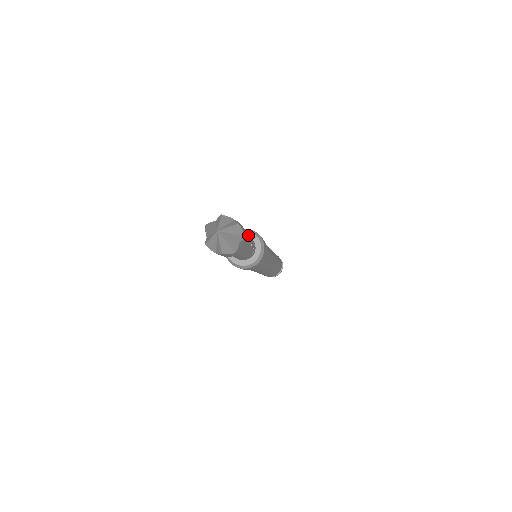
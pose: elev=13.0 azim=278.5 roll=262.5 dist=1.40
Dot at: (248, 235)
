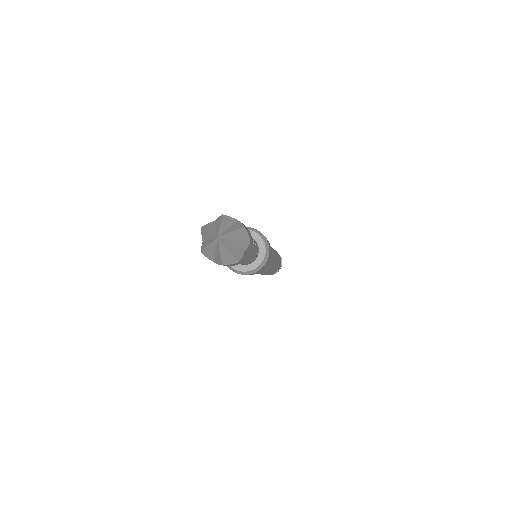
Dot at: occluded
